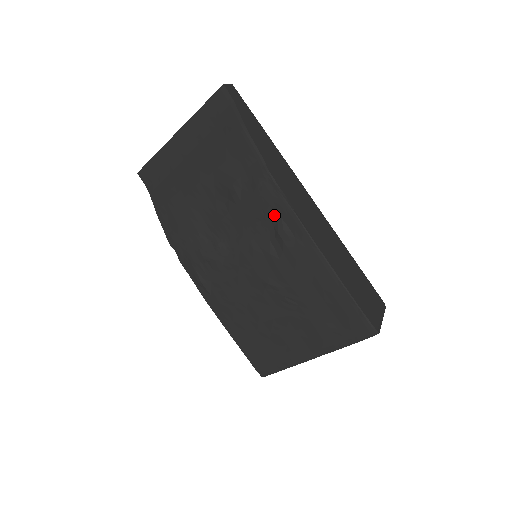
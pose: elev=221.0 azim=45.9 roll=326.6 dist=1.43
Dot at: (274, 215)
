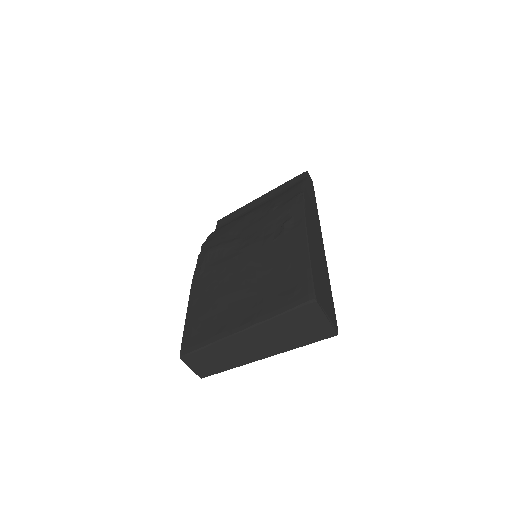
Dot at: (289, 214)
